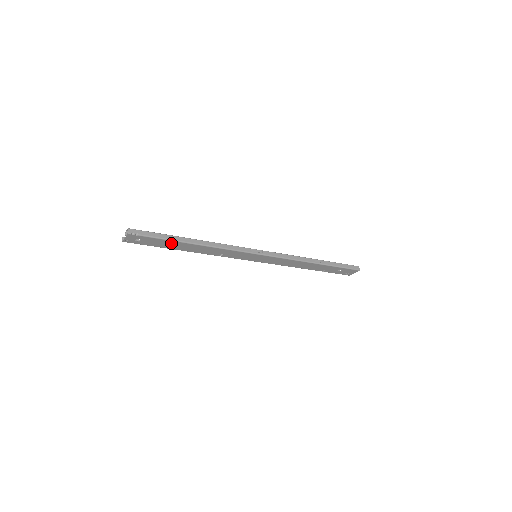
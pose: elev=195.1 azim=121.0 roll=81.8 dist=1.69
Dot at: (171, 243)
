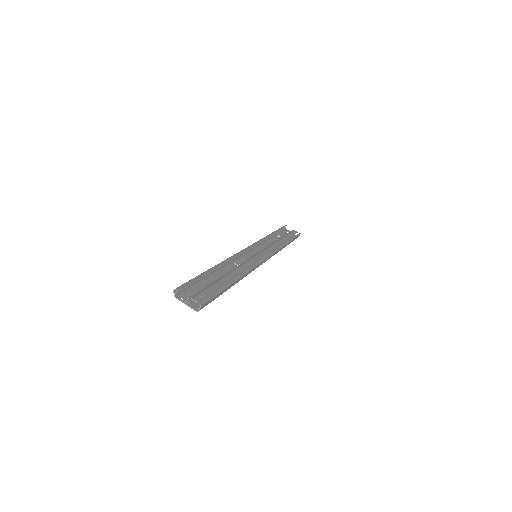
Dot at: (217, 289)
